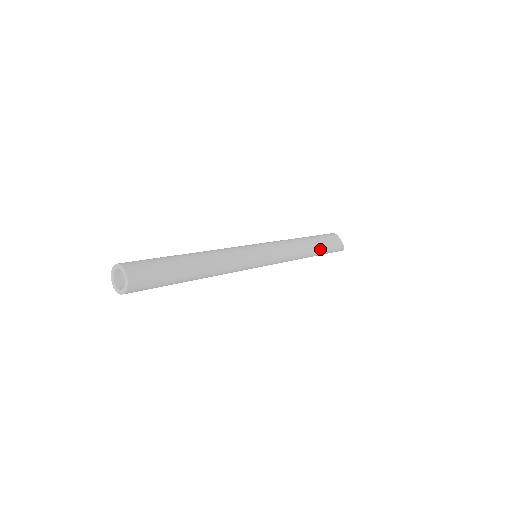
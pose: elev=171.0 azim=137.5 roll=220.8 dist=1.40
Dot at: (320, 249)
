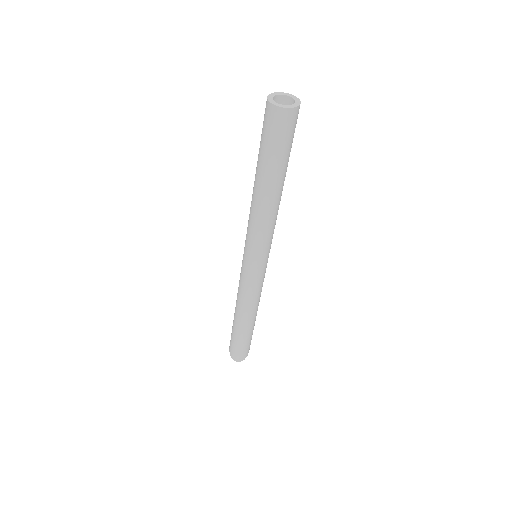
Dot at: occluded
